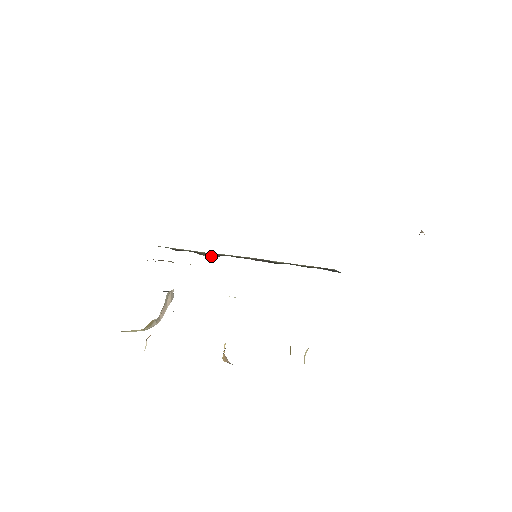
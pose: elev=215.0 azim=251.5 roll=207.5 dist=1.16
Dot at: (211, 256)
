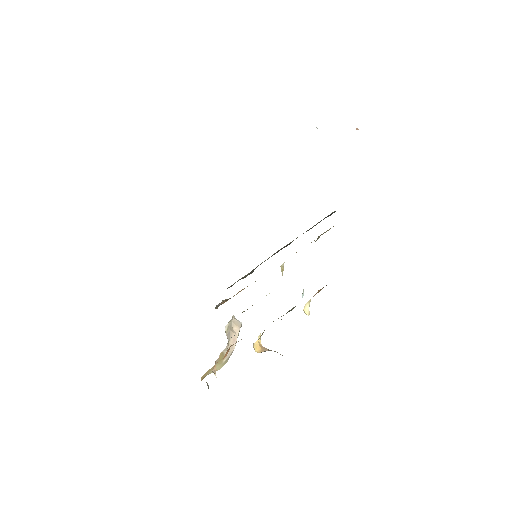
Dot at: (249, 274)
